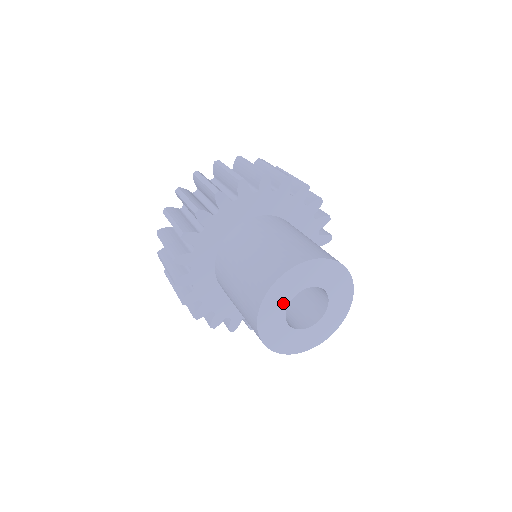
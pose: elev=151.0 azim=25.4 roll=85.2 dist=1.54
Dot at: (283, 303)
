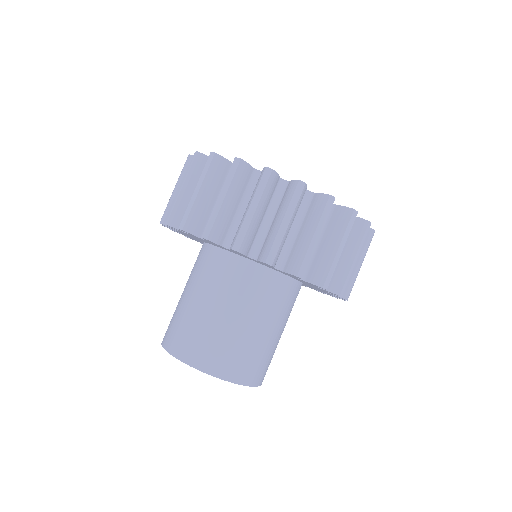
Dot at: occluded
